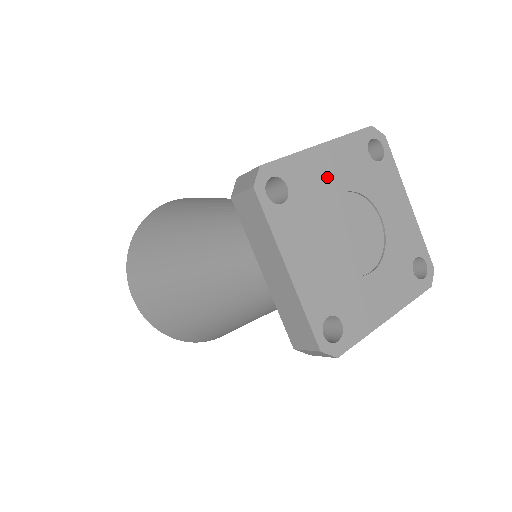
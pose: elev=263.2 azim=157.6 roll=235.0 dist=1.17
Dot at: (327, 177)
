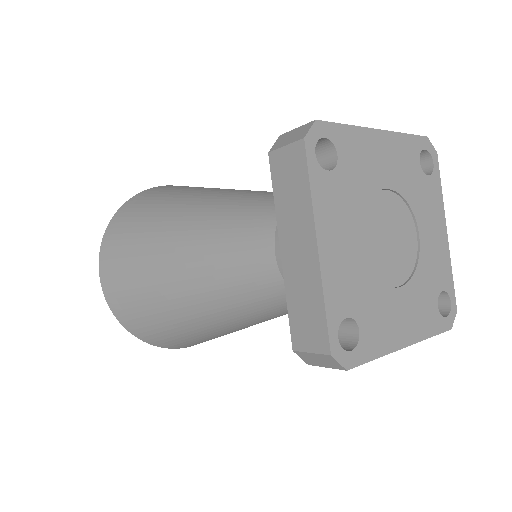
Dot at: (377, 166)
